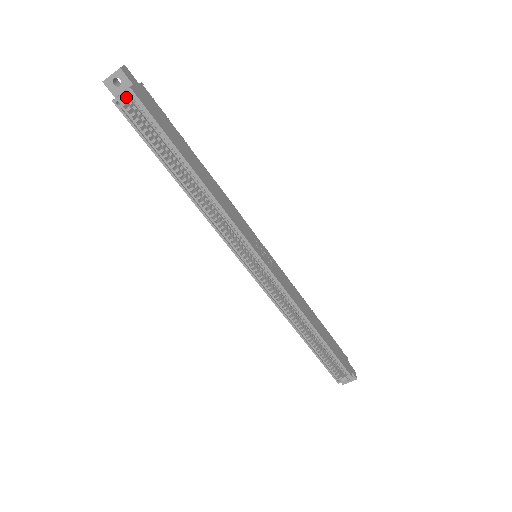
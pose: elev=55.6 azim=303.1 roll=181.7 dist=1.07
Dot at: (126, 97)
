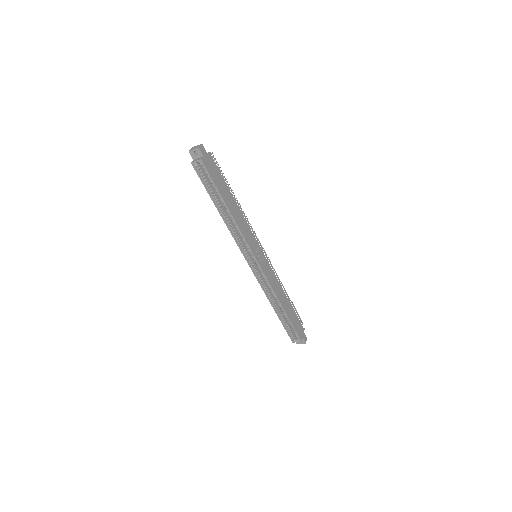
Dot at: occluded
